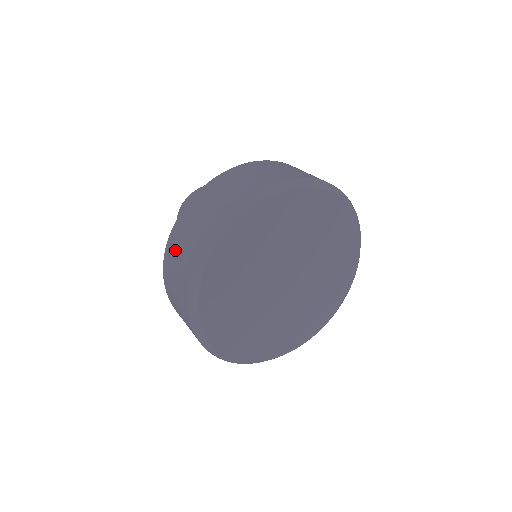
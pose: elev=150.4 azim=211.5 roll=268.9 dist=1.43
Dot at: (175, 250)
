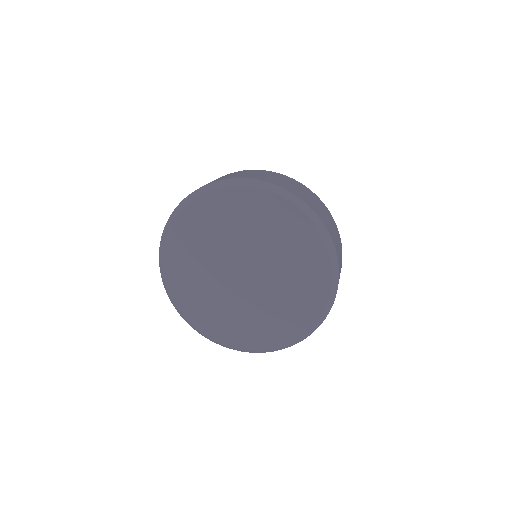
Dot at: occluded
